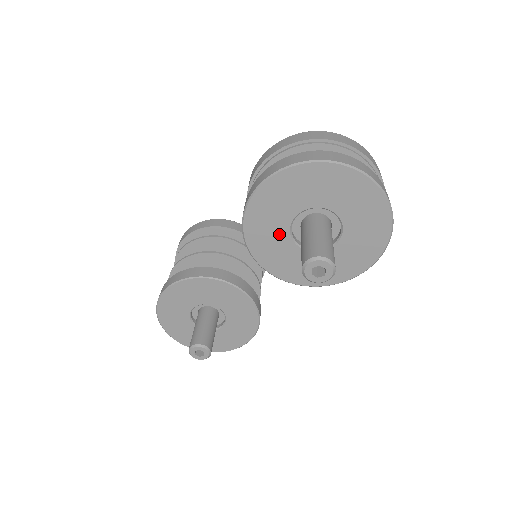
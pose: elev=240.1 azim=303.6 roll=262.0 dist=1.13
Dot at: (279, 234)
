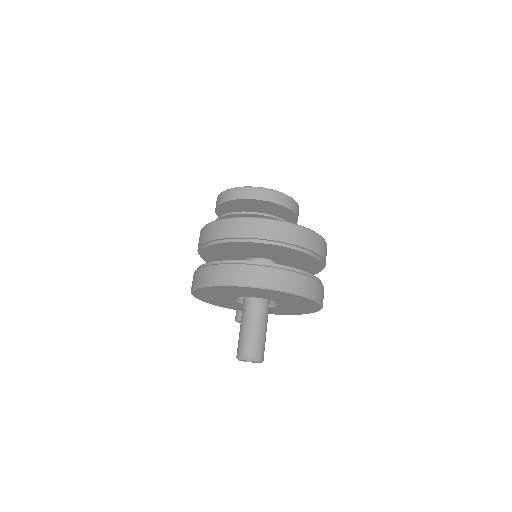
Dot at: (232, 303)
